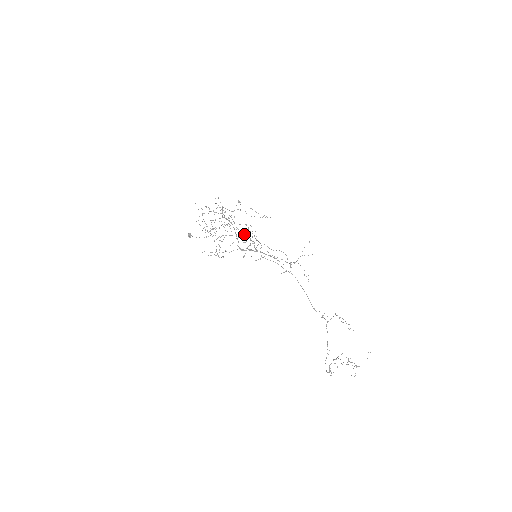
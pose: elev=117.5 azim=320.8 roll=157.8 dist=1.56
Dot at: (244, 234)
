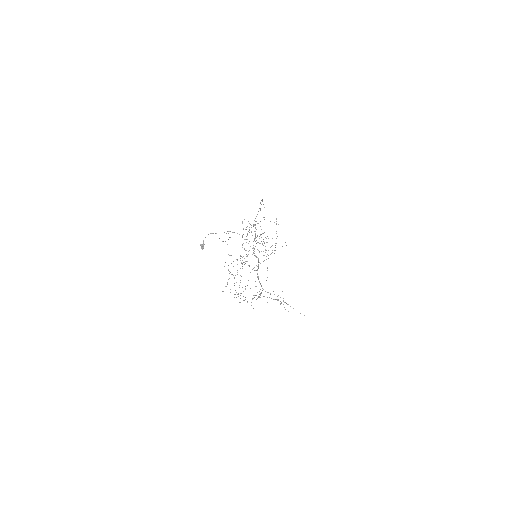
Dot at: occluded
